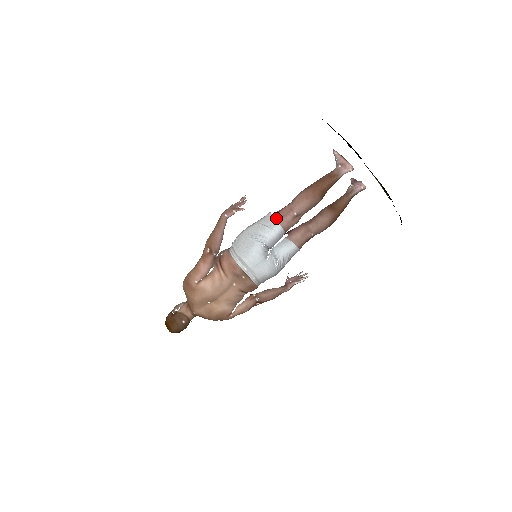
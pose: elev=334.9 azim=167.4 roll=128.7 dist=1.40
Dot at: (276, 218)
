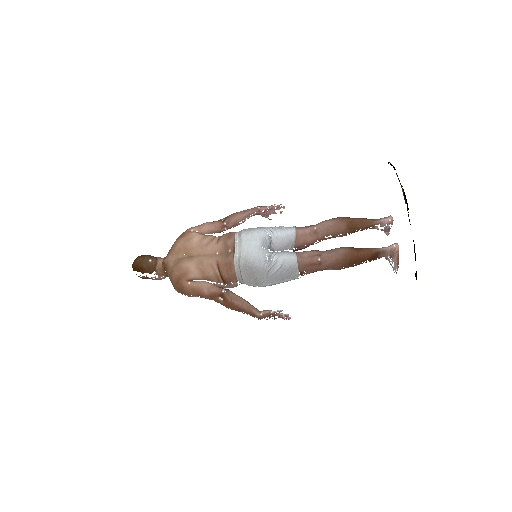
Dot at: occluded
